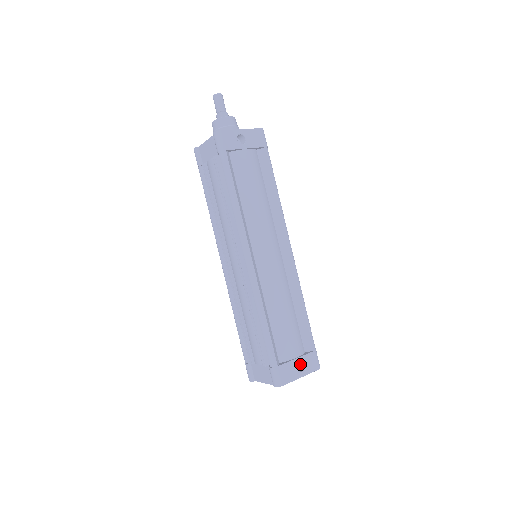
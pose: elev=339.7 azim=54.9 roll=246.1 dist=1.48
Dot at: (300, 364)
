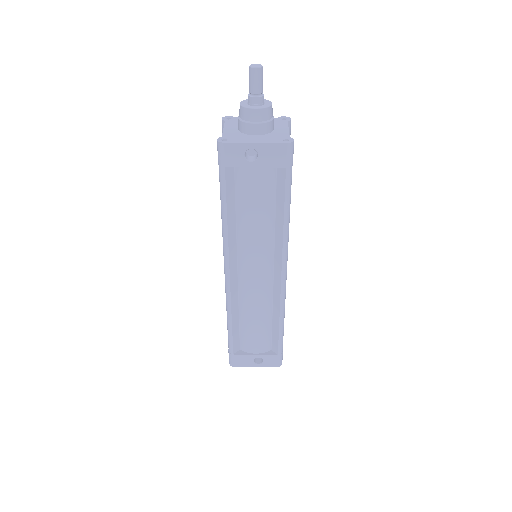
Dot at: occluded
